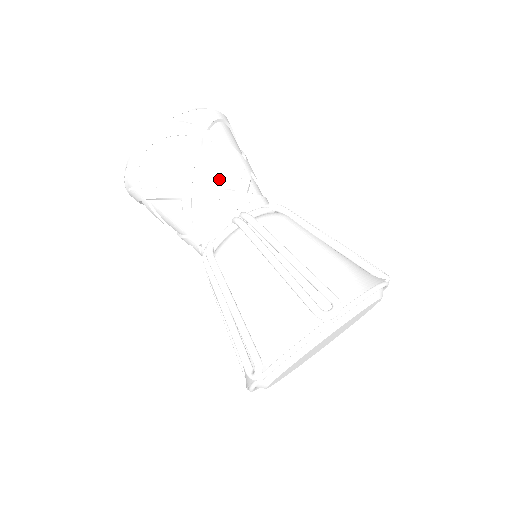
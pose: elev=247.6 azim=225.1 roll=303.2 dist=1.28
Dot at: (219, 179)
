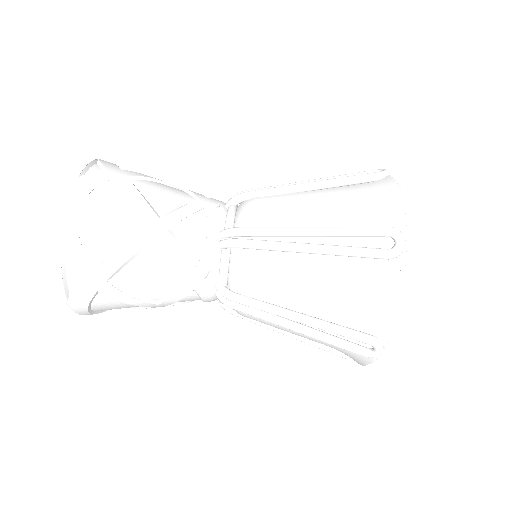
Dot at: (164, 285)
